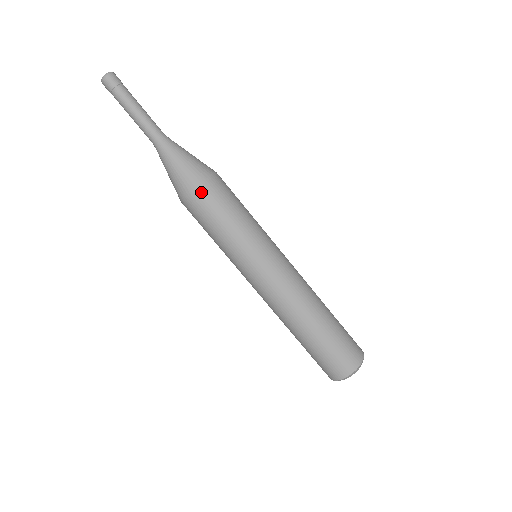
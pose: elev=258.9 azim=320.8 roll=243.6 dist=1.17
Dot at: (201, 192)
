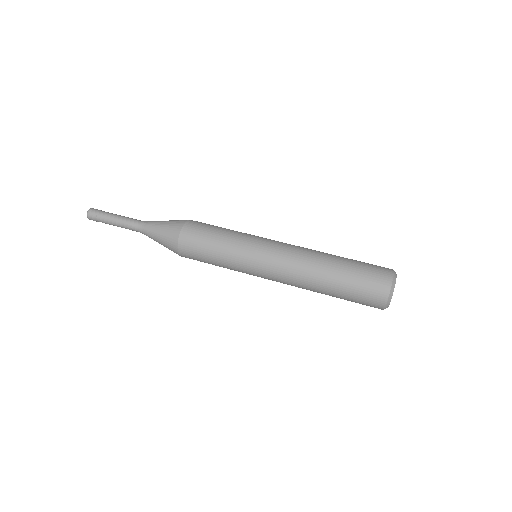
Dot at: (184, 235)
